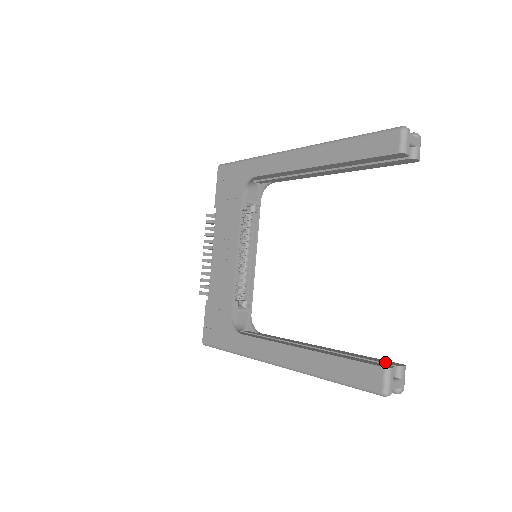
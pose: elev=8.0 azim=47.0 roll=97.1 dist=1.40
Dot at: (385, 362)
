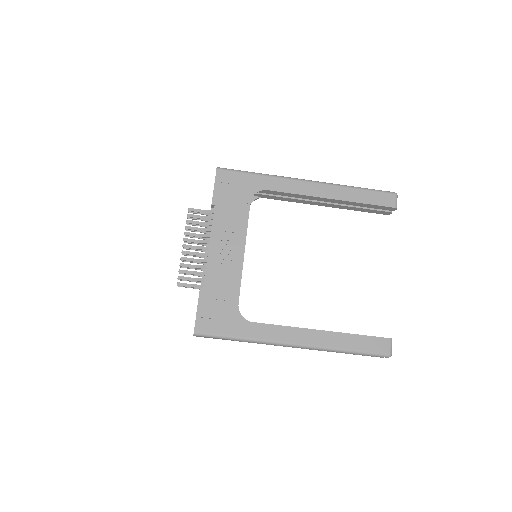
Dot at: occluded
